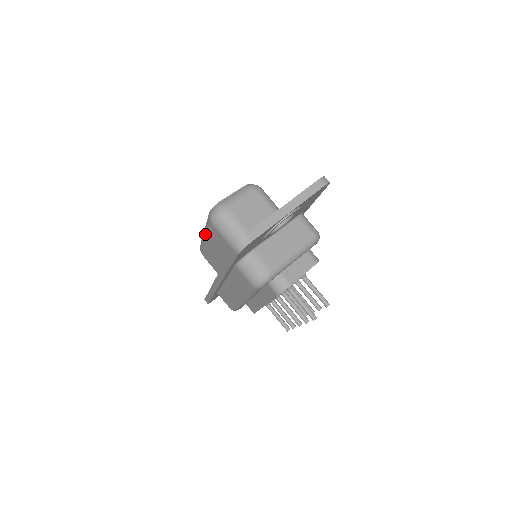
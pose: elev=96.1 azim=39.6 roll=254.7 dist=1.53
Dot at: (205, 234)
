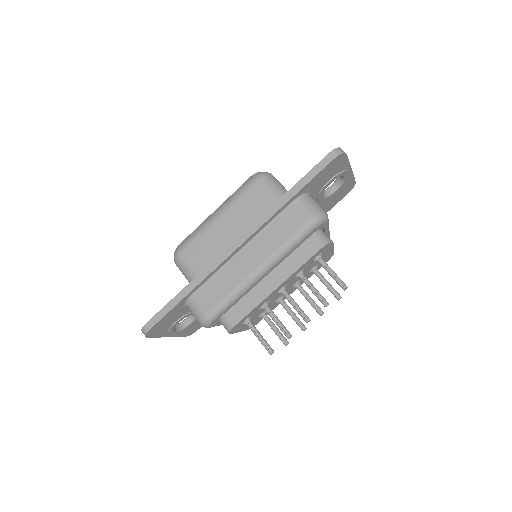
Dot at: (222, 208)
